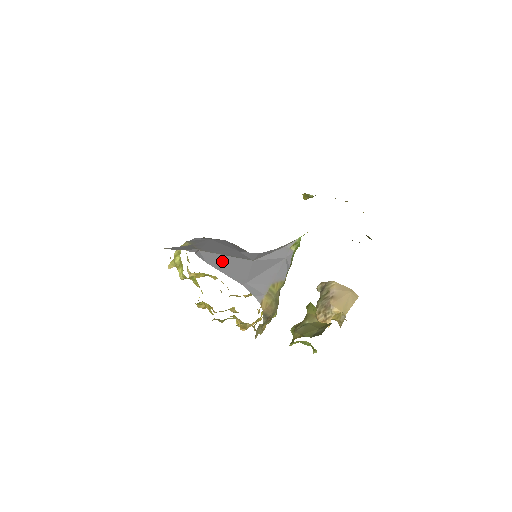
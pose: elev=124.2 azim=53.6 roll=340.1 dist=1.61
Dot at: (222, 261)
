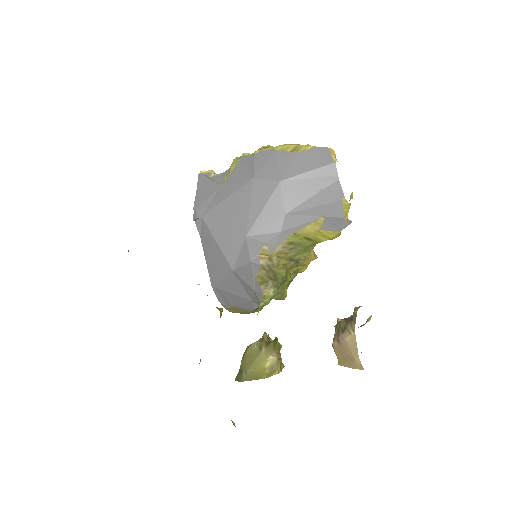
Dot at: (211, 247)
